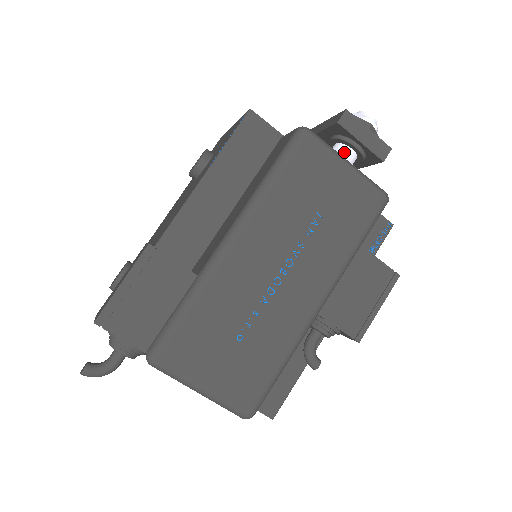
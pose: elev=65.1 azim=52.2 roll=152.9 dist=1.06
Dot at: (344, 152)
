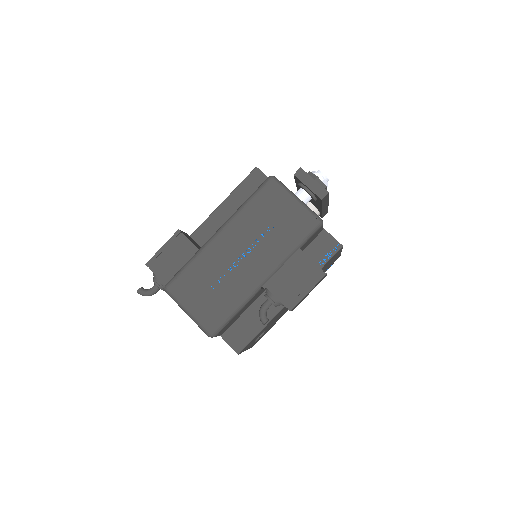
Dot at: (300, 193)
